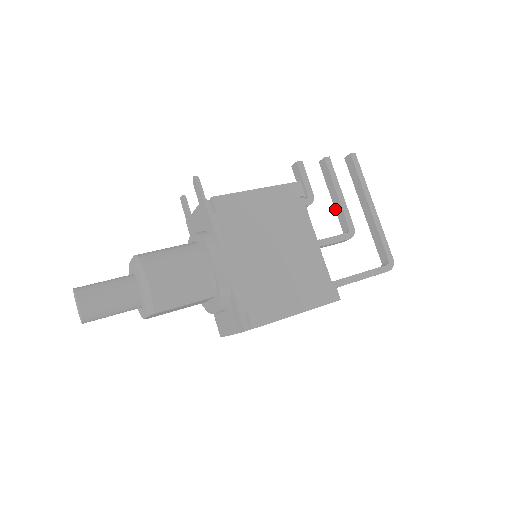
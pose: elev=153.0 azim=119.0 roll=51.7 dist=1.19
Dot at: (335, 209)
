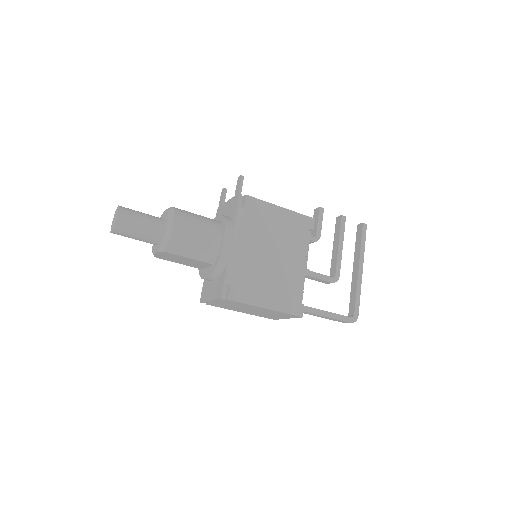
Dot at: (332, 257)
